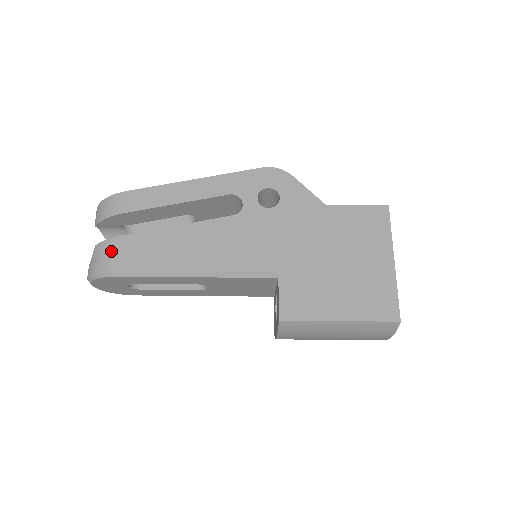
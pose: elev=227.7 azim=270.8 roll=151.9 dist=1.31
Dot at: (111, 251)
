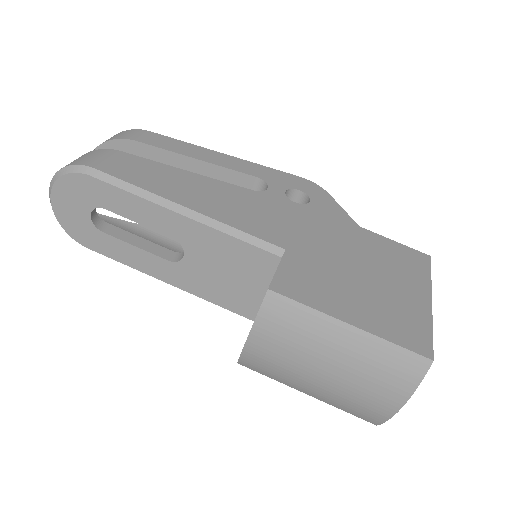
Dot at: (101, 155)
